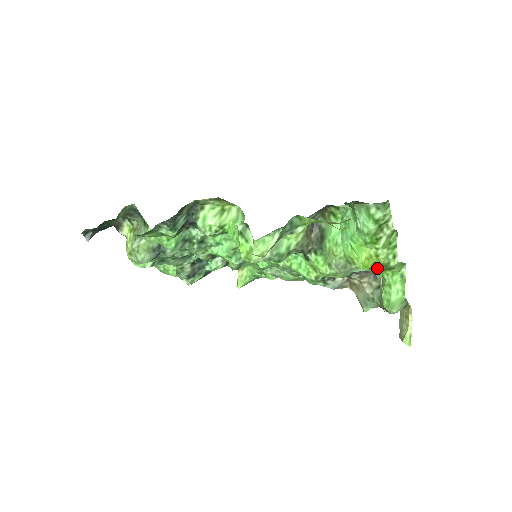
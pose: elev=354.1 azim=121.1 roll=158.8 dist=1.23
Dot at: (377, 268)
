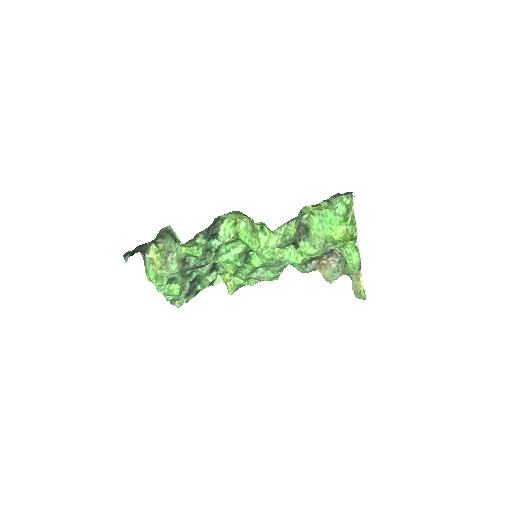
Dot at: (347, 239)
